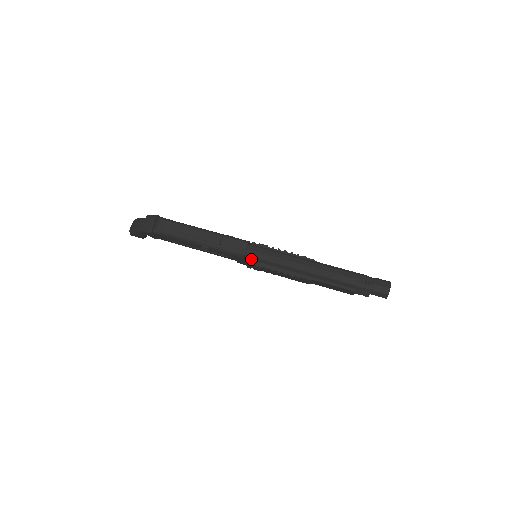
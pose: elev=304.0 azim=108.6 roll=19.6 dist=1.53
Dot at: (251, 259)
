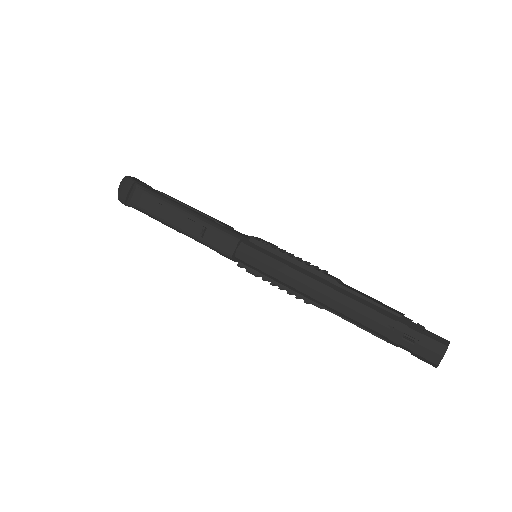
Dot at: (243, 263)
